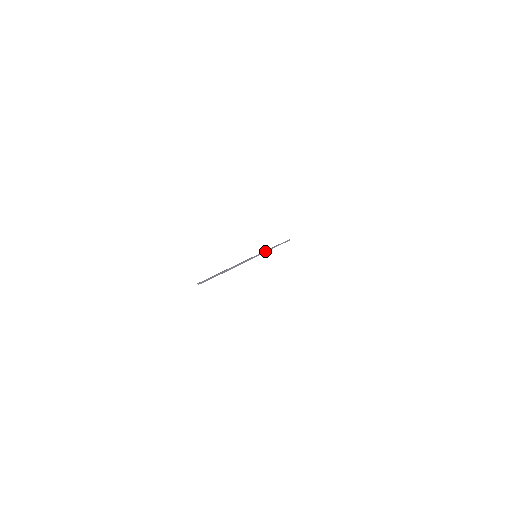
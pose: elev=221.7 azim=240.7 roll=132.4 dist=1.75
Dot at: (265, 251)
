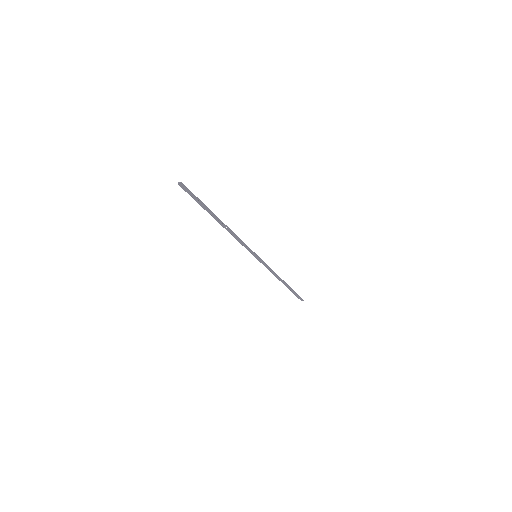
Dot at: occluded
